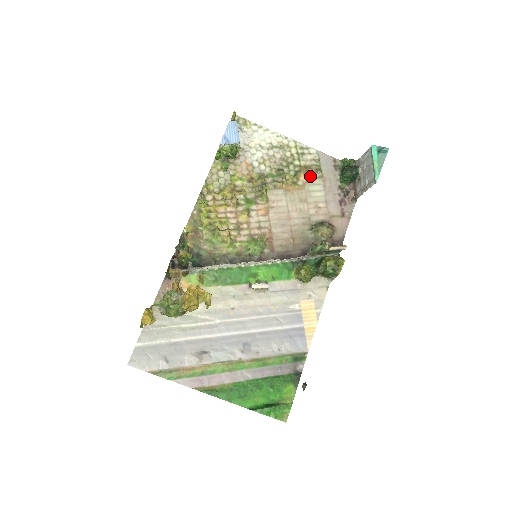
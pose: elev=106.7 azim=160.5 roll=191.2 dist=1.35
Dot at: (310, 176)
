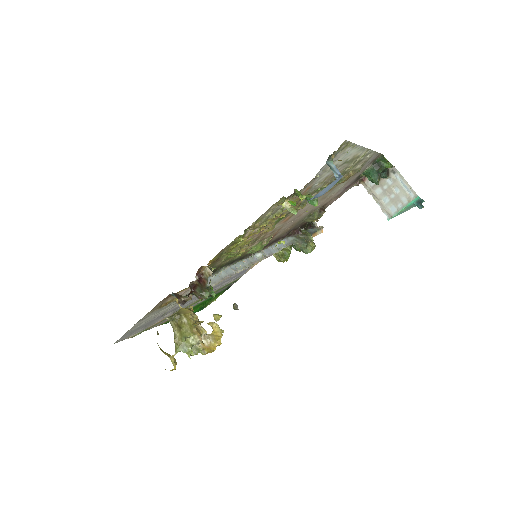
Dot at: occluded
